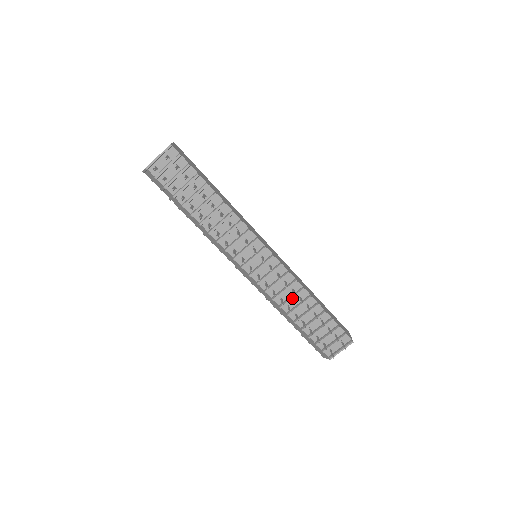
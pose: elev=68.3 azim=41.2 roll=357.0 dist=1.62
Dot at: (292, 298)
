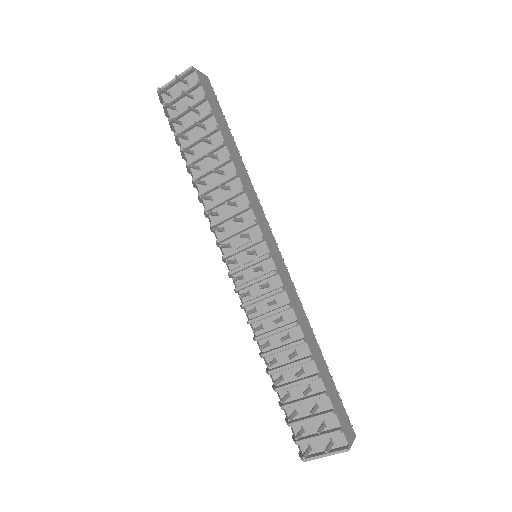
Dot at: (275, 330)
